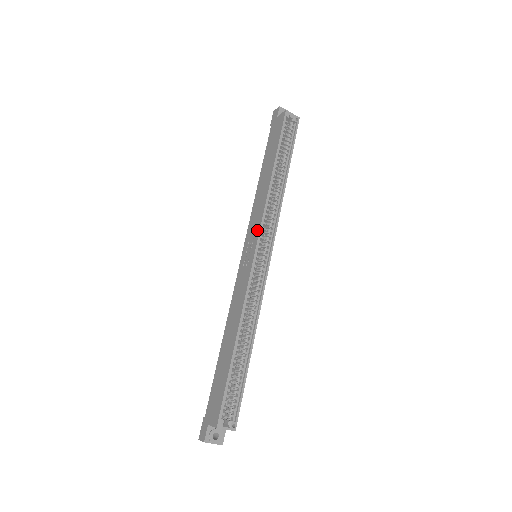
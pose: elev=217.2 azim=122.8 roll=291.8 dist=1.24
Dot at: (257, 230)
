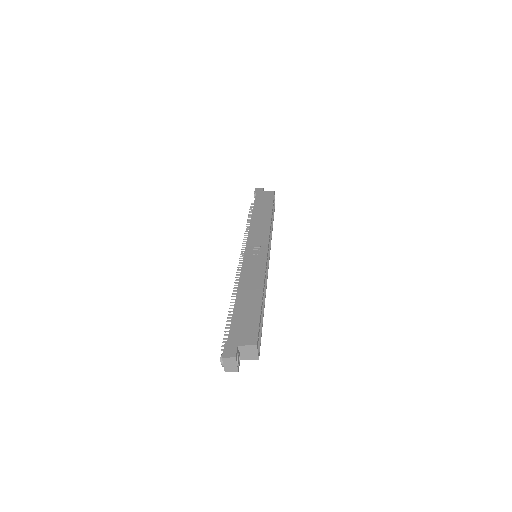
Dot at: (265, 239)
